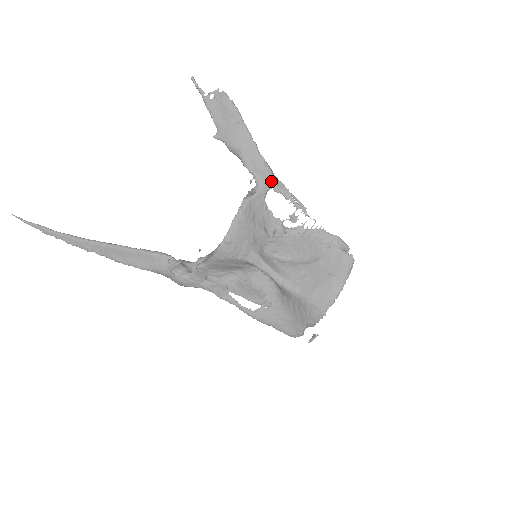
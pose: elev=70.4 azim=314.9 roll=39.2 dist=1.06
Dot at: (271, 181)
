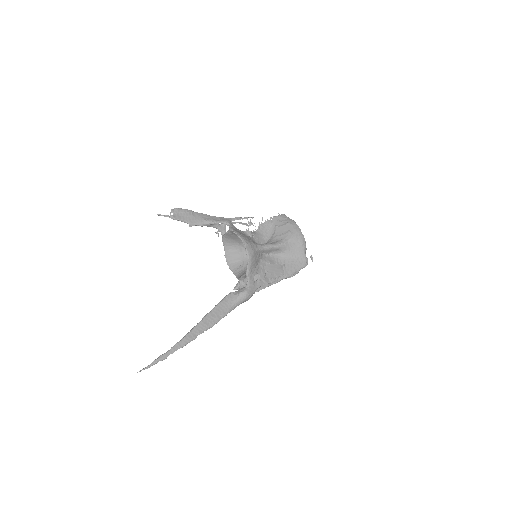
Dot at: (228, 219)
